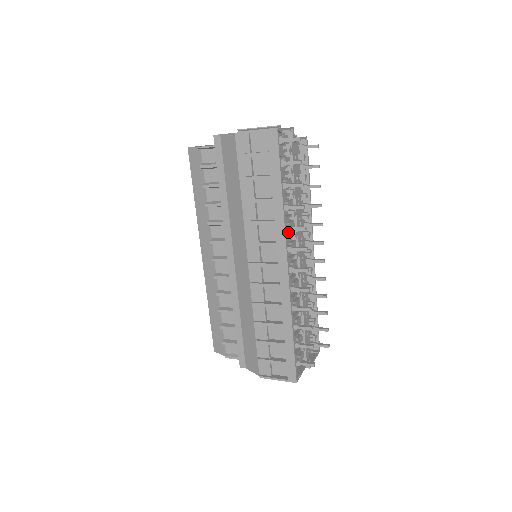
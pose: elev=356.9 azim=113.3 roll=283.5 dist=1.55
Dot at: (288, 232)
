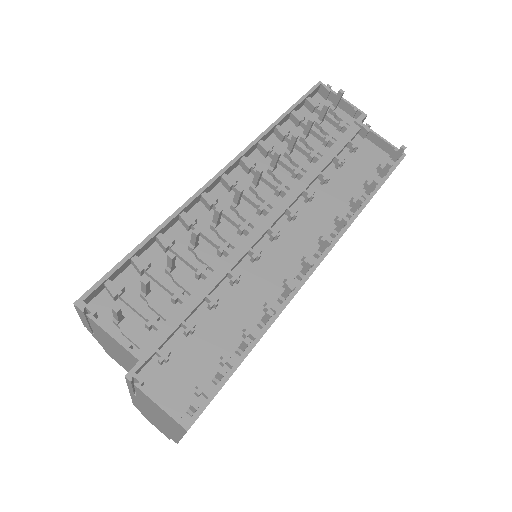
Dot at: occluded
